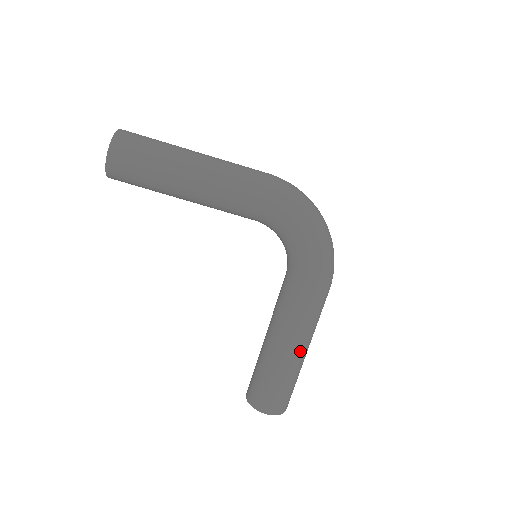
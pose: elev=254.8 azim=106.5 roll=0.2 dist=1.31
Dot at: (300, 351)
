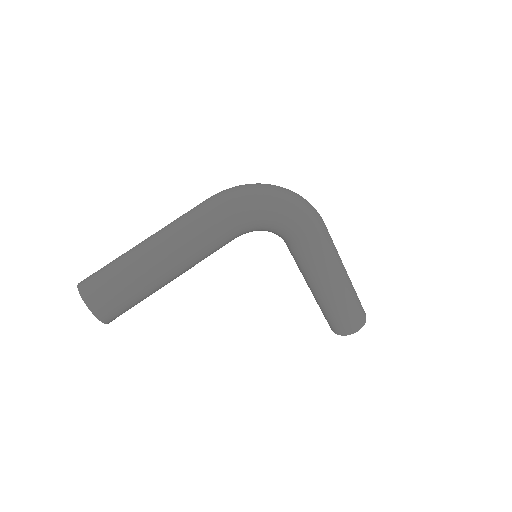
Dot at: (344, 279)
